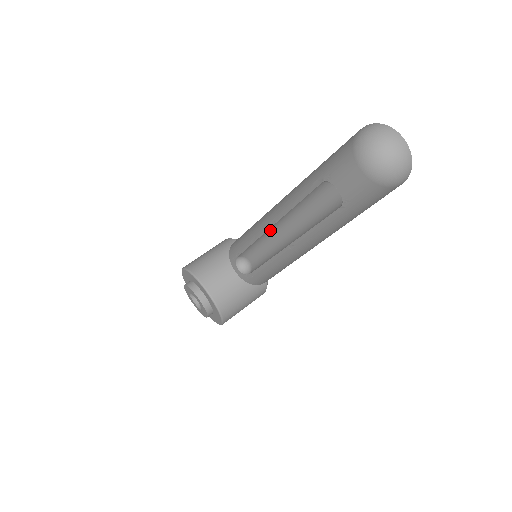
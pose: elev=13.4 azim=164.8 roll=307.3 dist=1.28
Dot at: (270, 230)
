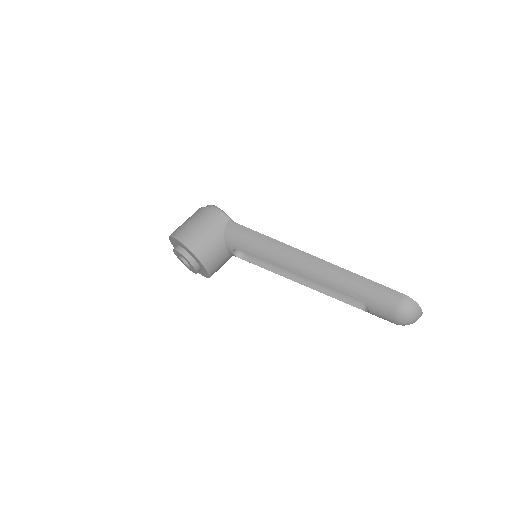
Dot at: (288, 268)
